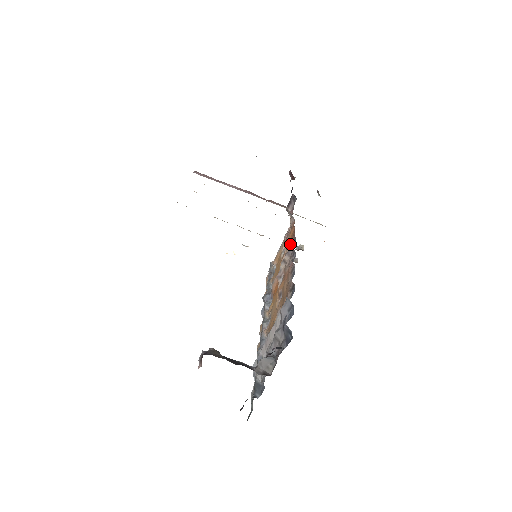
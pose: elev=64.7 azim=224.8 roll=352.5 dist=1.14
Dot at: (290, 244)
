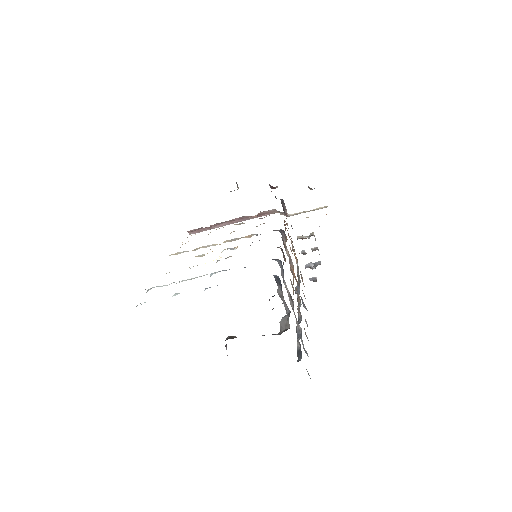
Dot at: occluded
